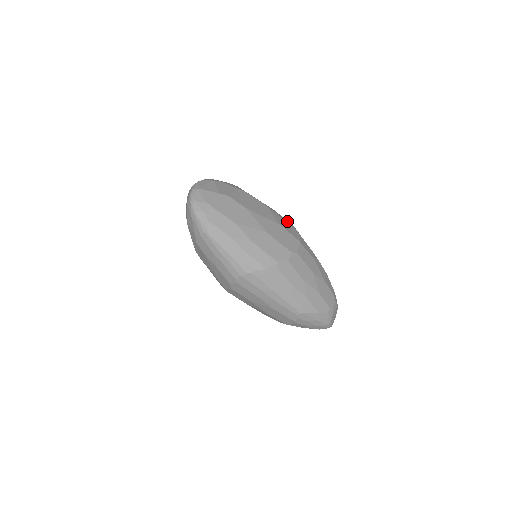
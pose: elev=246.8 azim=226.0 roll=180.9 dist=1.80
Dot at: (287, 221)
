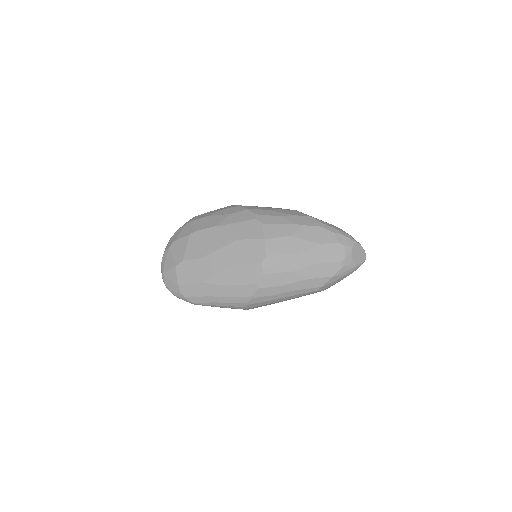
Dot at: (246, 217)
